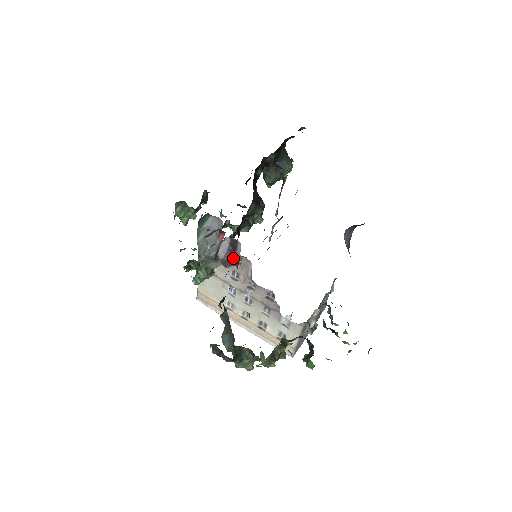
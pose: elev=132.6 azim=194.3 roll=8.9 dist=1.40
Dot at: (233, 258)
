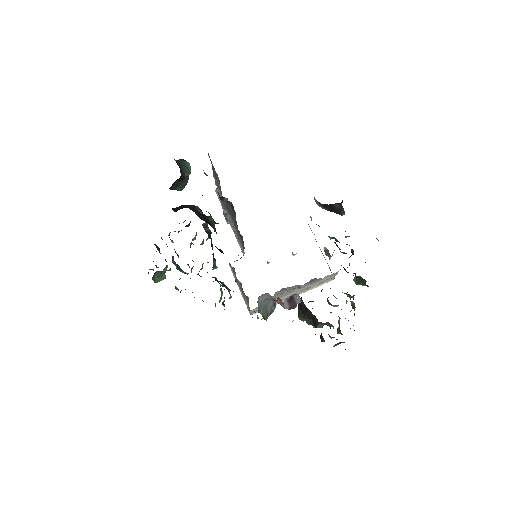
Dot at: (295, 301)
